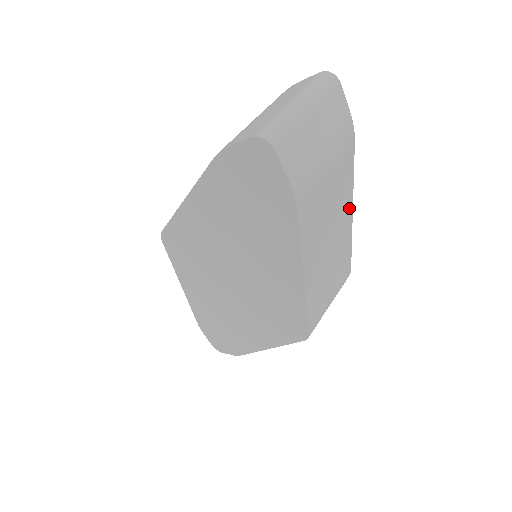
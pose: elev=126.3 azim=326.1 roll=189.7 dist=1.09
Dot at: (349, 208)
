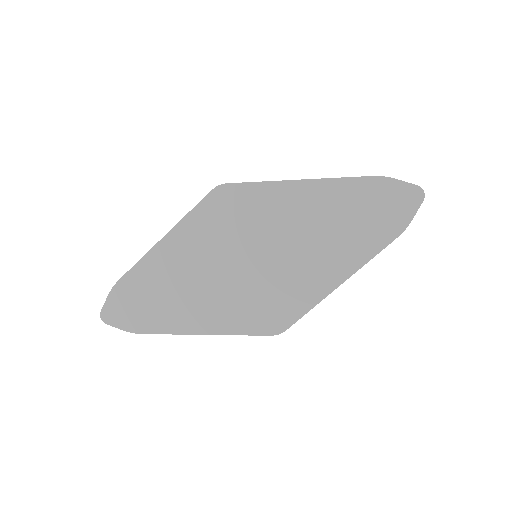
Dot at: occluded
